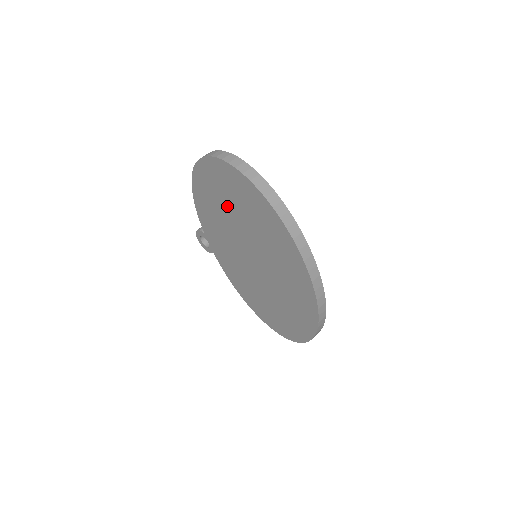
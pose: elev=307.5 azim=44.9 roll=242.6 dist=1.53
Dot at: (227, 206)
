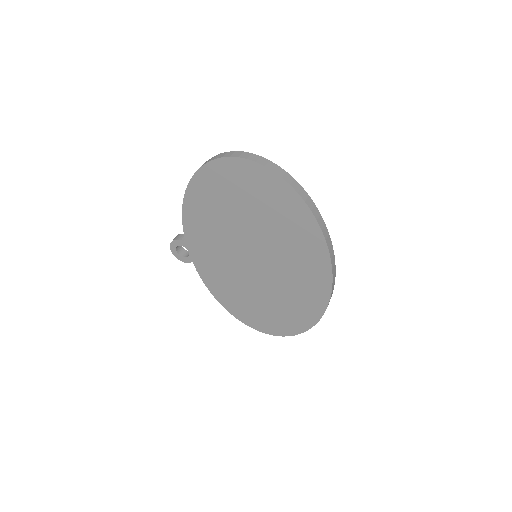
Dot at: (236, 207)
